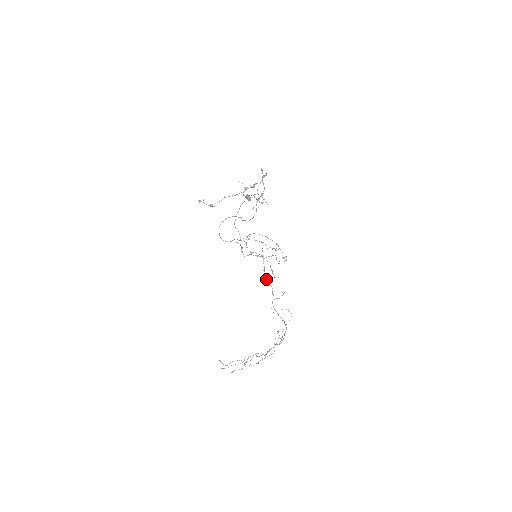
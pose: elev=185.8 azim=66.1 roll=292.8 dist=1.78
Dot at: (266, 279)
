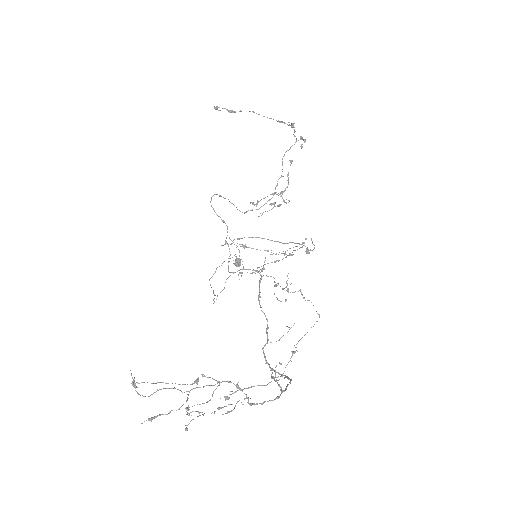
Dot at: (260, 307)
